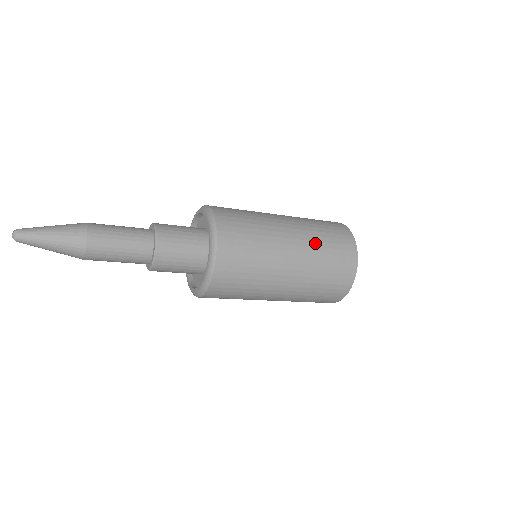
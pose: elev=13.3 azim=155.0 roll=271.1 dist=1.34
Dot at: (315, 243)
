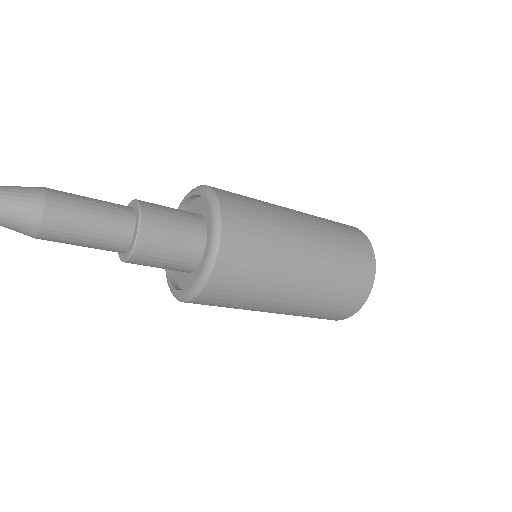
Dot at: (333, 256)
